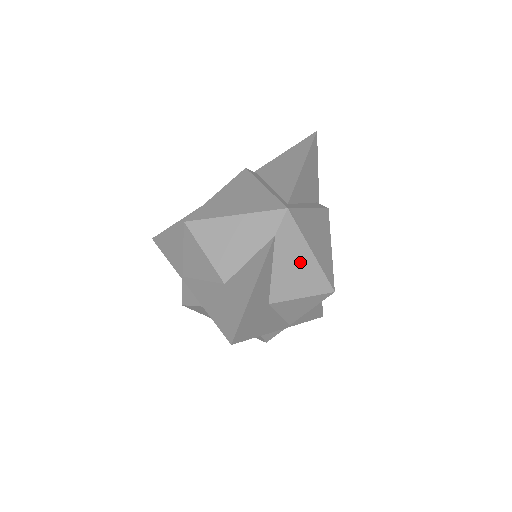
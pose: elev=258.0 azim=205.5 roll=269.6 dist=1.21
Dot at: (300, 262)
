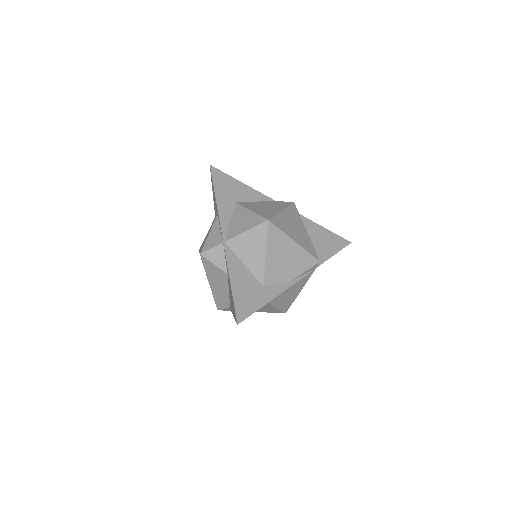
Dot at: (271, 208)
